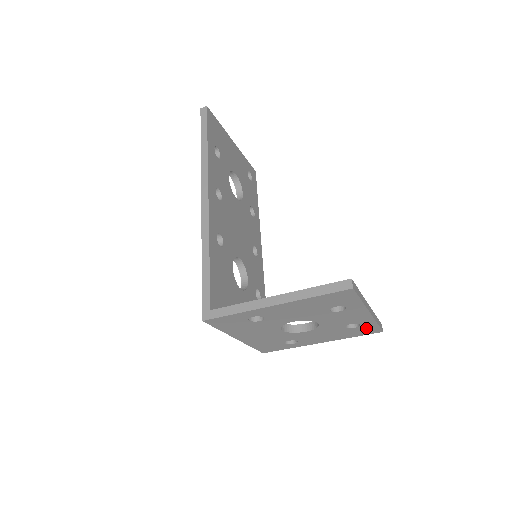
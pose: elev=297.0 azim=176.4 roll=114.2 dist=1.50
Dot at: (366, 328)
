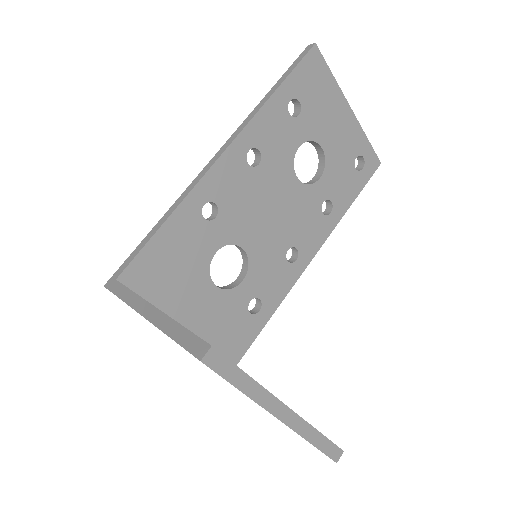
Dot at: occluded
